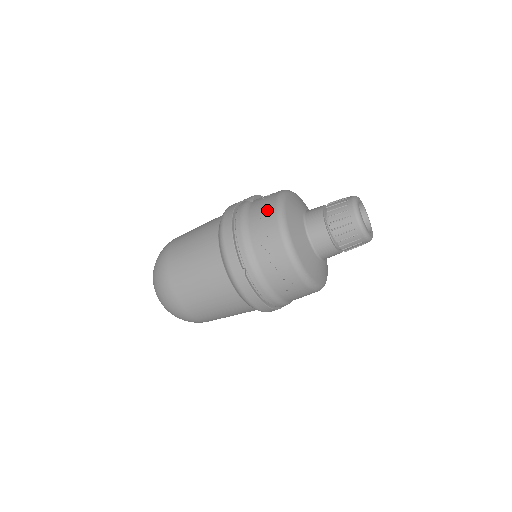
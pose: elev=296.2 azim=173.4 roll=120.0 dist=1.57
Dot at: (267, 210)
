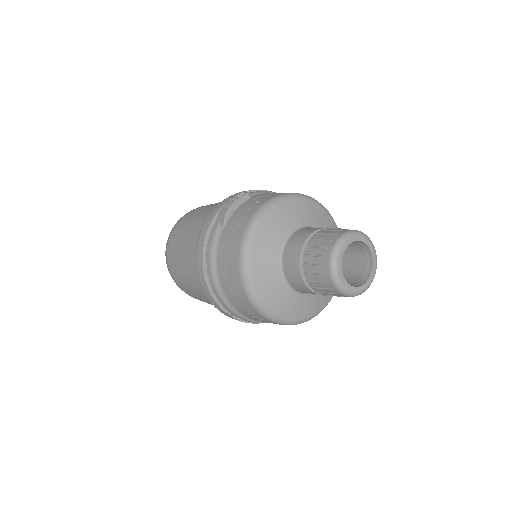
Dot at: (231, 264)
